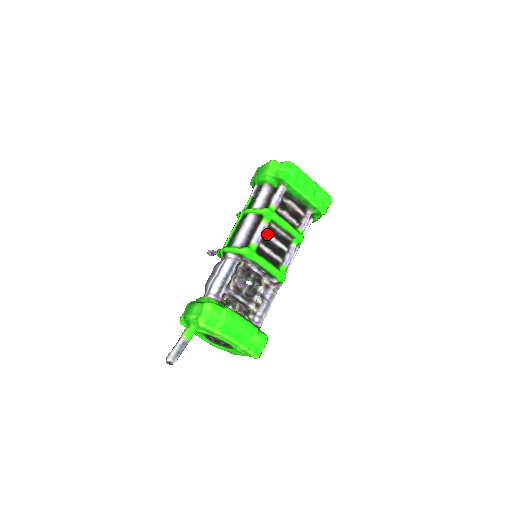
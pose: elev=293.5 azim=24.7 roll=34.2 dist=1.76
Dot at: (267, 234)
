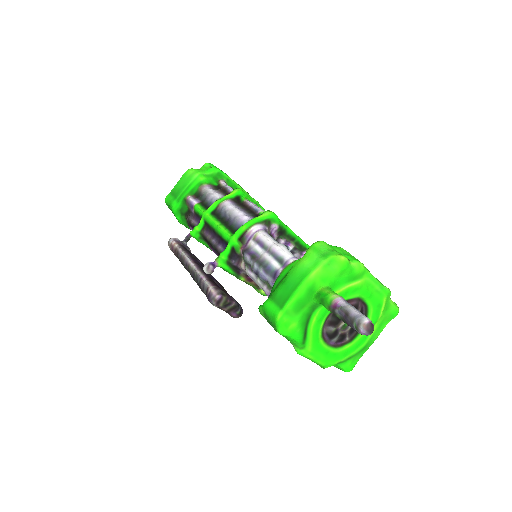
Dot at: occluded
